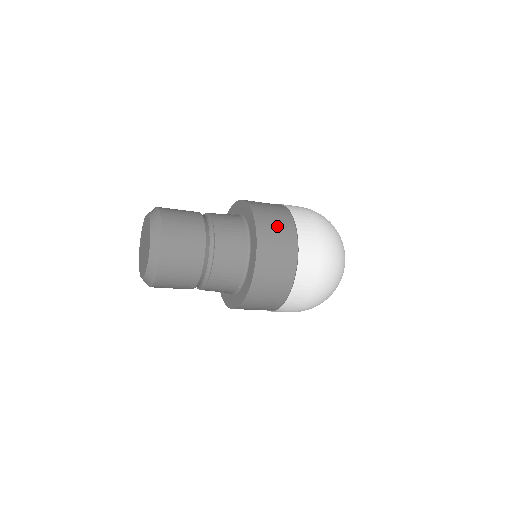
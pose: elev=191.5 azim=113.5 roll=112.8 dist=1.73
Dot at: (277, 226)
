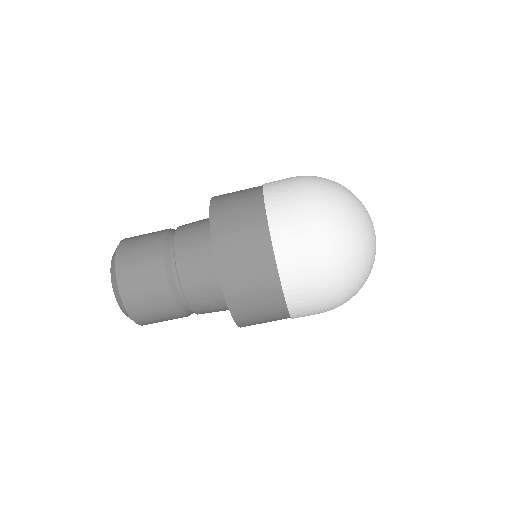
Dot at: (238, 209)
